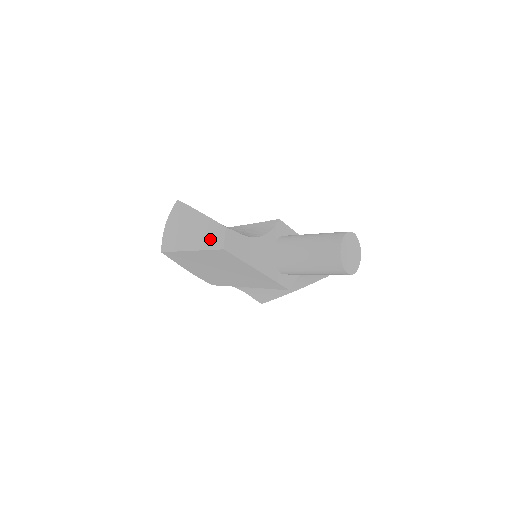
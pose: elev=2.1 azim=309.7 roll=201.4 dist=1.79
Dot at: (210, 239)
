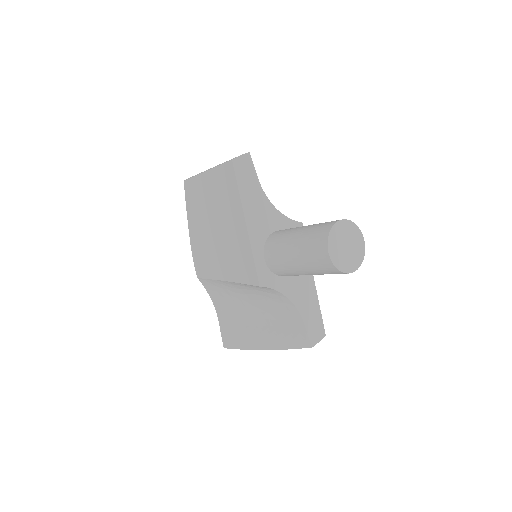
Dot at: occluded
